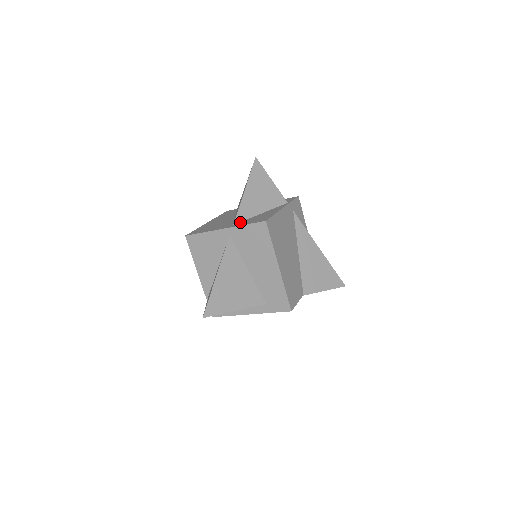
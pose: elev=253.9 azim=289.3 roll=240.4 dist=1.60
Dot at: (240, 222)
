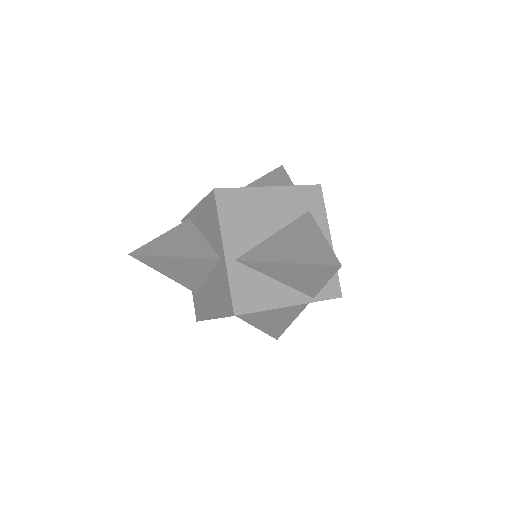
Dot at: (244, 266)
